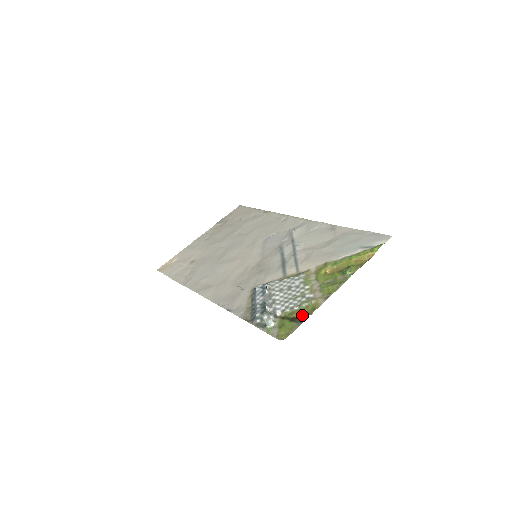
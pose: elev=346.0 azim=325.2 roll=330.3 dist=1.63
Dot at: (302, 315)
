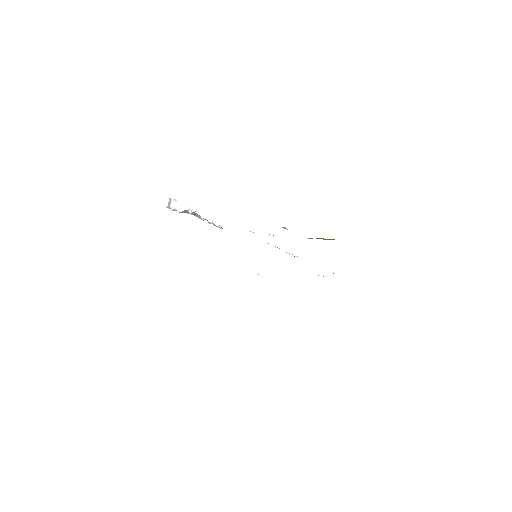
Dot at: occluded
